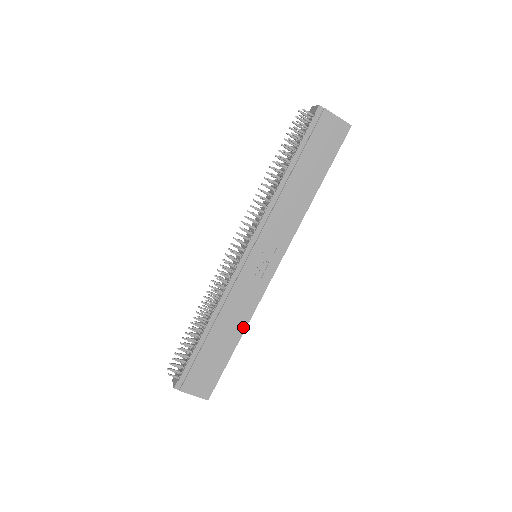
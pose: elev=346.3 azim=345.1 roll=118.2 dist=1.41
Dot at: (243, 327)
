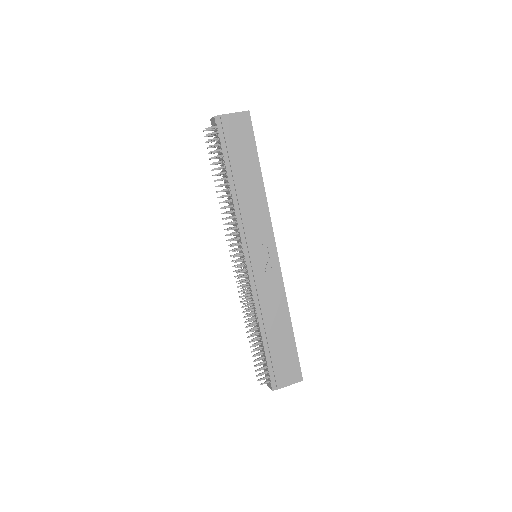
Dot at: (286, 312)
